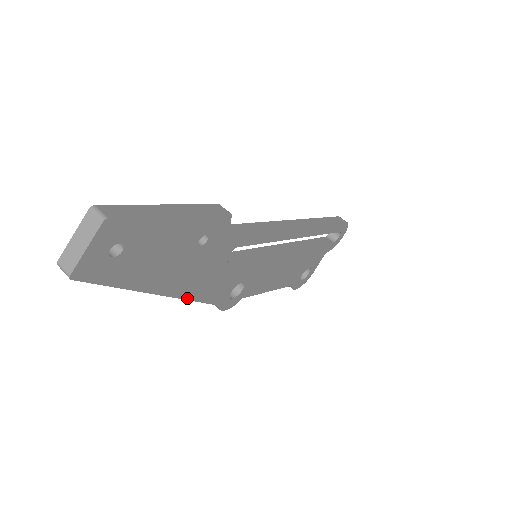
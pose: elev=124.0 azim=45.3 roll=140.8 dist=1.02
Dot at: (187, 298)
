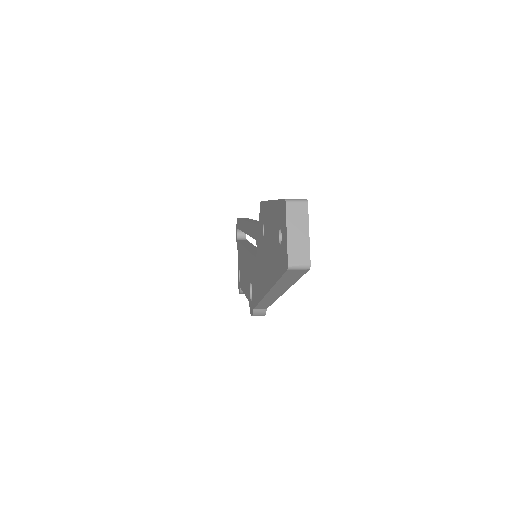
Dot at: (275, 299)
